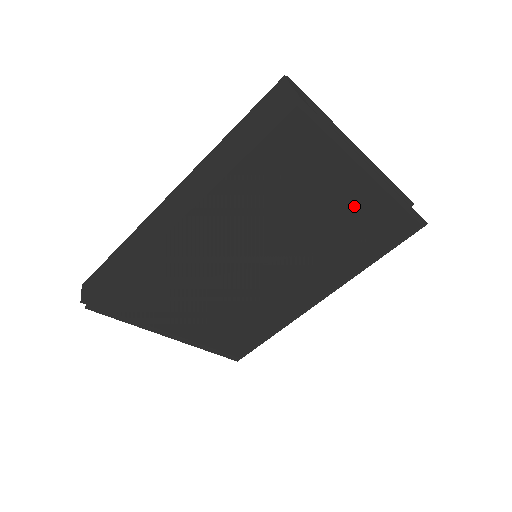
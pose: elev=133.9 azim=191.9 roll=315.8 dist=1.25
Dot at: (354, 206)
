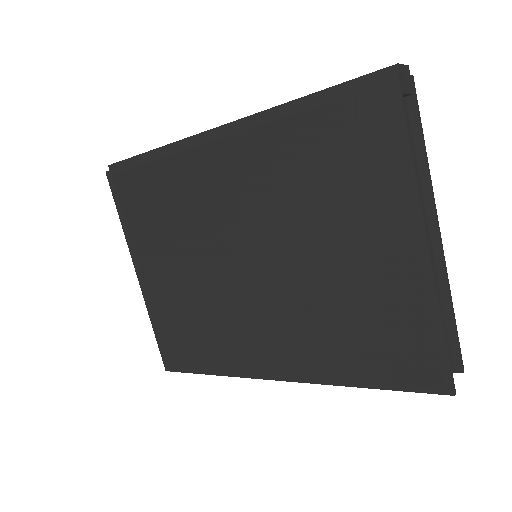
Dot at: (380, 276)
